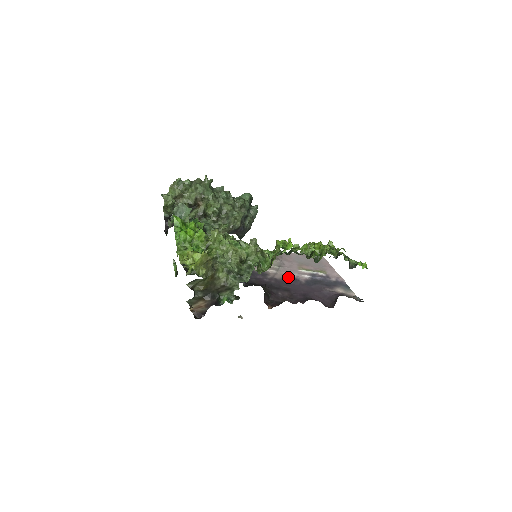
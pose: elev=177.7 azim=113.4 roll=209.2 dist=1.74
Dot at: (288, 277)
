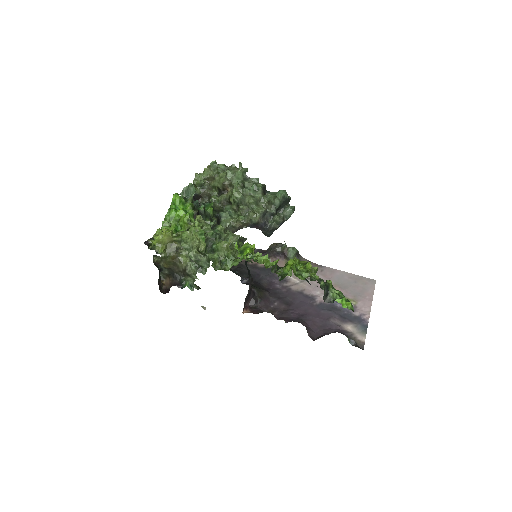
Dot at: (306, 292)
